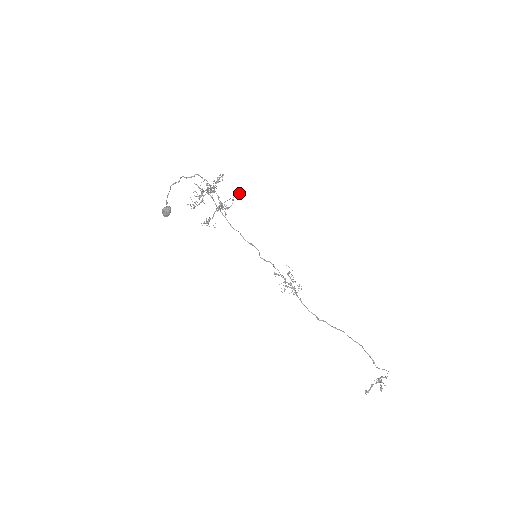
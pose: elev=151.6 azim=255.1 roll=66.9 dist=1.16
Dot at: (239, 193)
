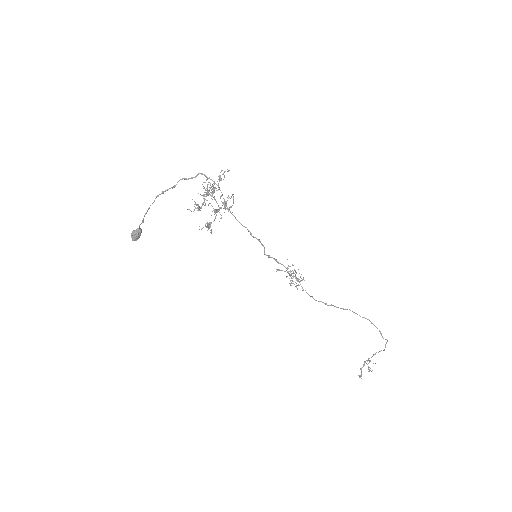
Dot at: (228, 196)
